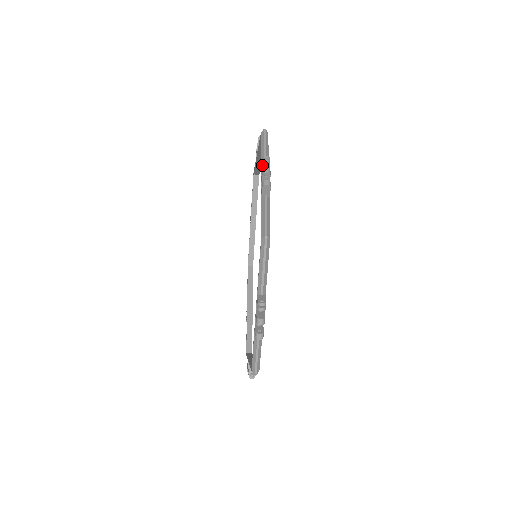
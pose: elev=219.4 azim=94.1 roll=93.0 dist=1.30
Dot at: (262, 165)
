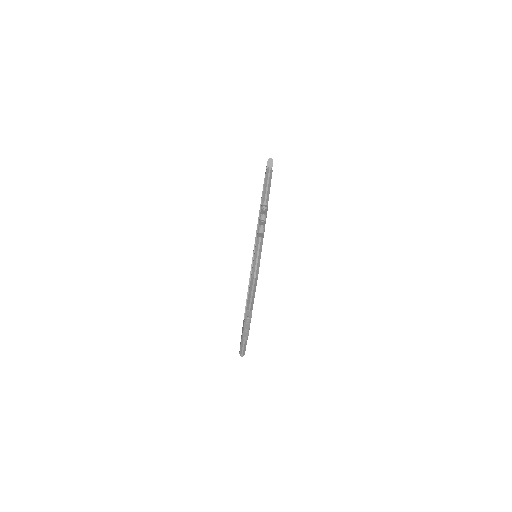
Dot at: occluded
